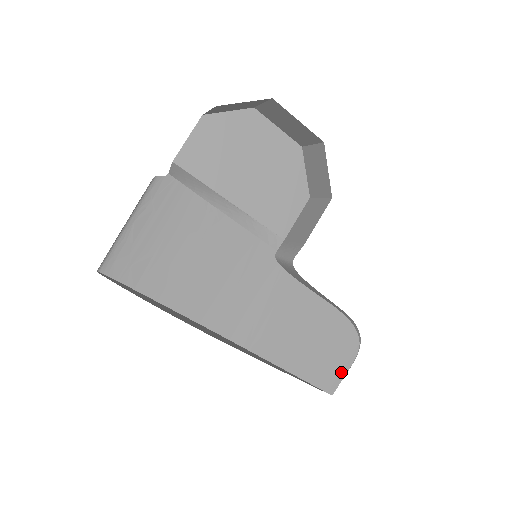
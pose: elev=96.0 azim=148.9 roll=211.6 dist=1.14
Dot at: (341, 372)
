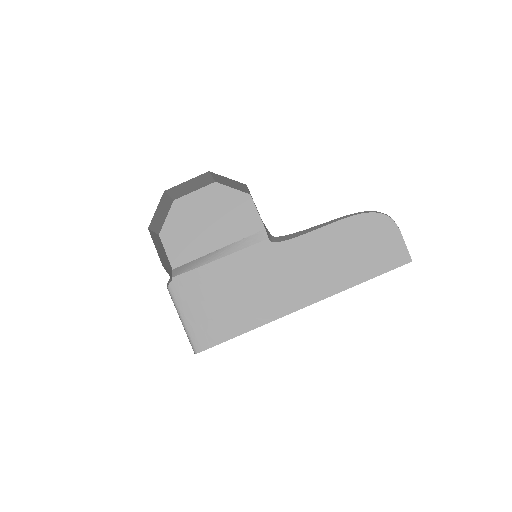
Dot at: (399, 243)
